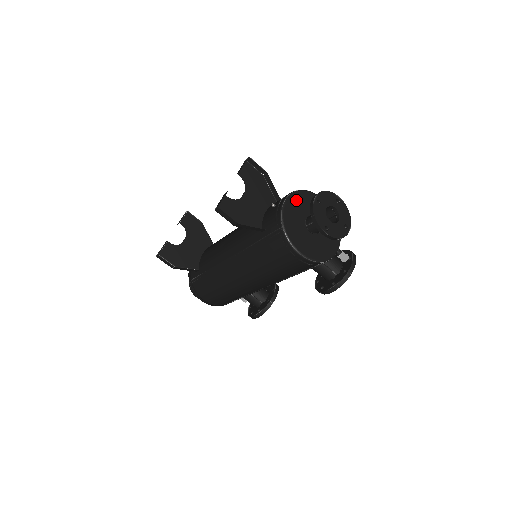
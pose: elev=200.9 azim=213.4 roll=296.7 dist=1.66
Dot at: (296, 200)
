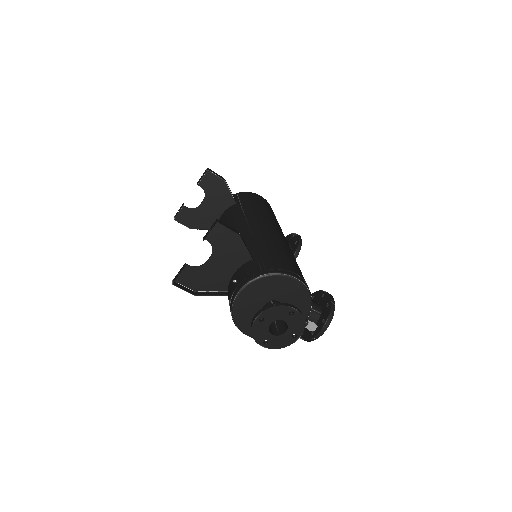
Dot at: (255, 288)
